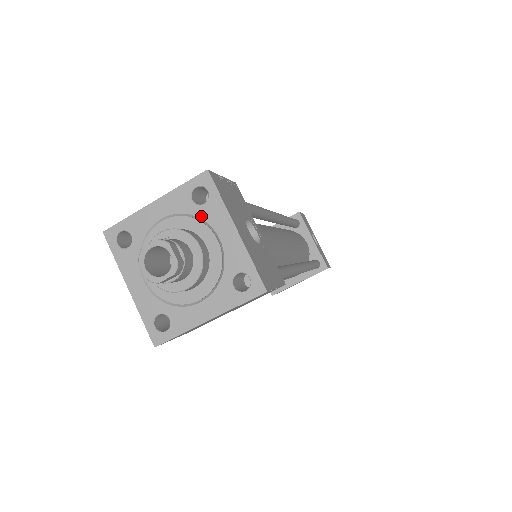
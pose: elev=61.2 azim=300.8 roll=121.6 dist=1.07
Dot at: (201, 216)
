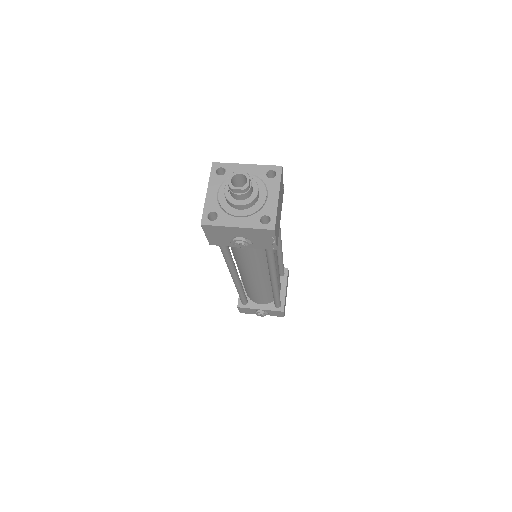
Dot at: occluded
